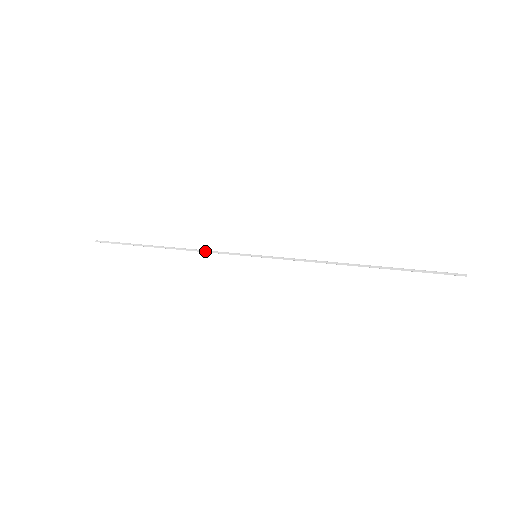
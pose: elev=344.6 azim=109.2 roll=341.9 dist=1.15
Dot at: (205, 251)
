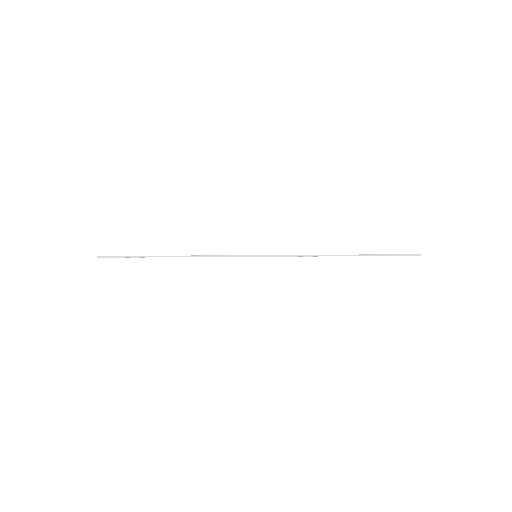
Dot at: (210, 256)
